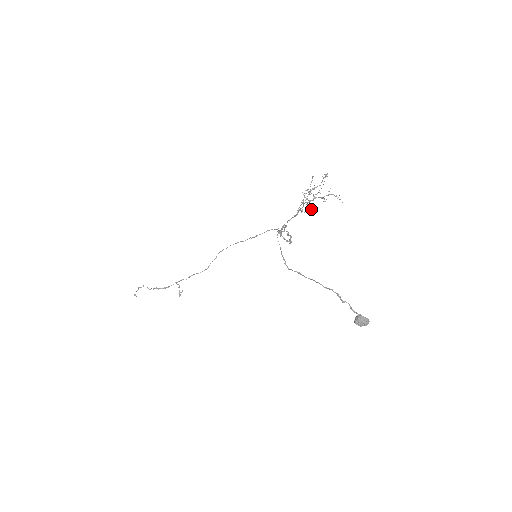
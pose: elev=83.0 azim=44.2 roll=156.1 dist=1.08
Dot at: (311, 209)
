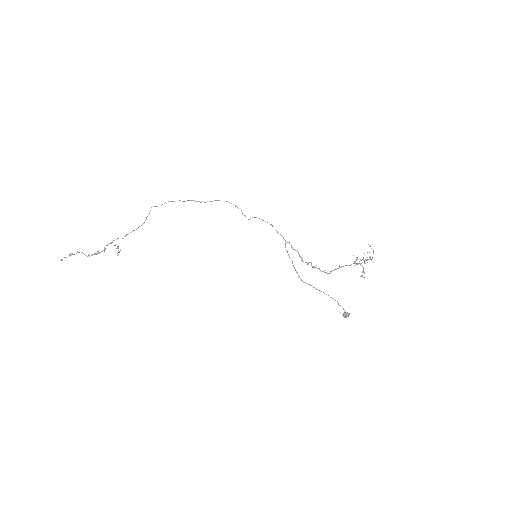
Dot at: occluded
